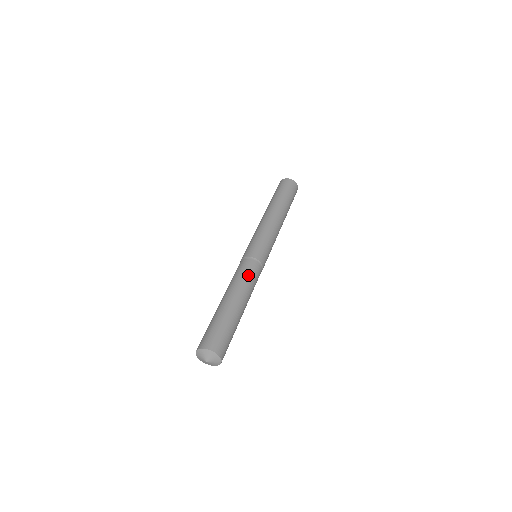
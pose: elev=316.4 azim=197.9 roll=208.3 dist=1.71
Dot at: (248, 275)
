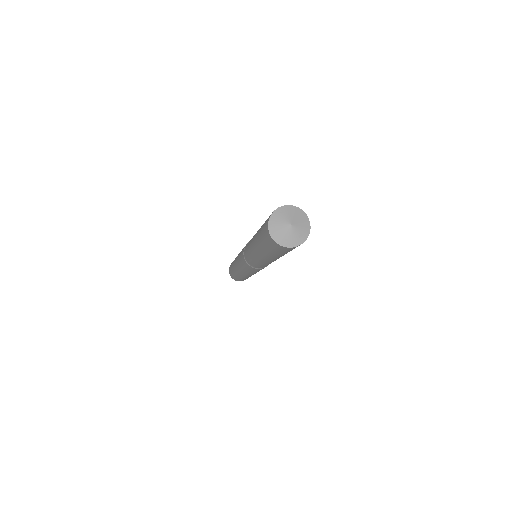
Dot at: occluded
